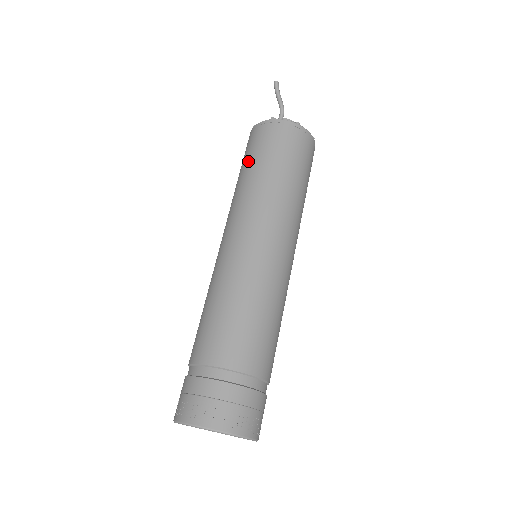
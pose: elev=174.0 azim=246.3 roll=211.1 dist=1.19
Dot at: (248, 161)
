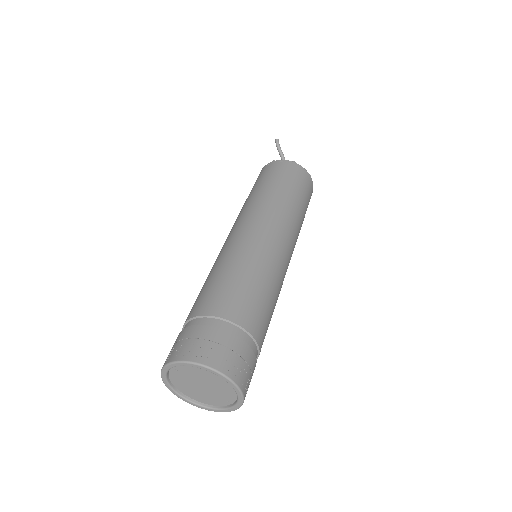
Dot at: (252, 189)
